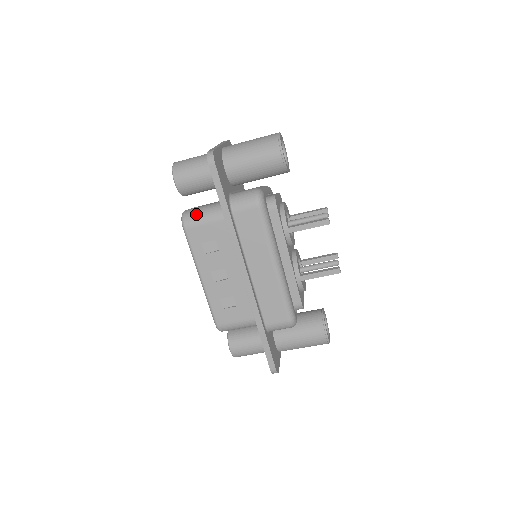
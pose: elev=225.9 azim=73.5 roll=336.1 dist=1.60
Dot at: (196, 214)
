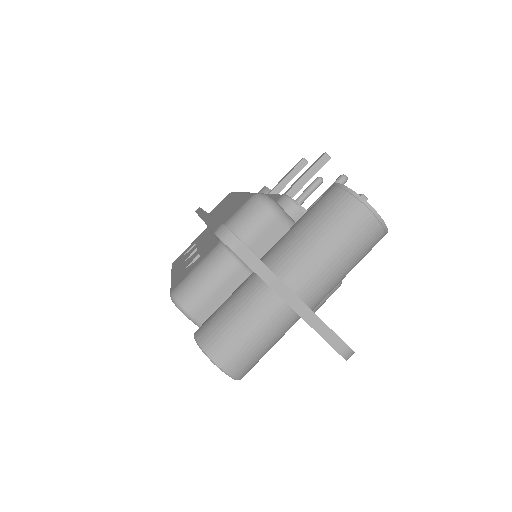
Dot at: occluded
